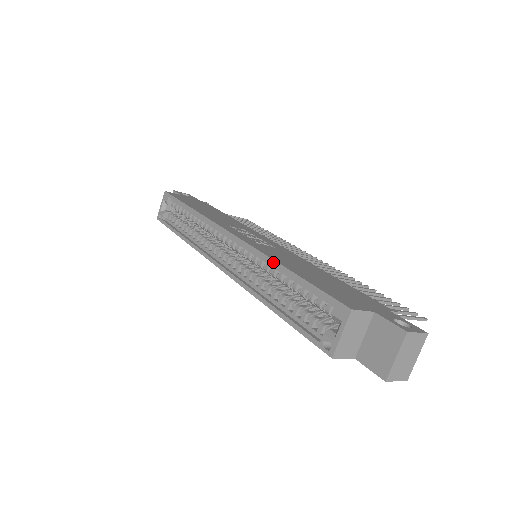
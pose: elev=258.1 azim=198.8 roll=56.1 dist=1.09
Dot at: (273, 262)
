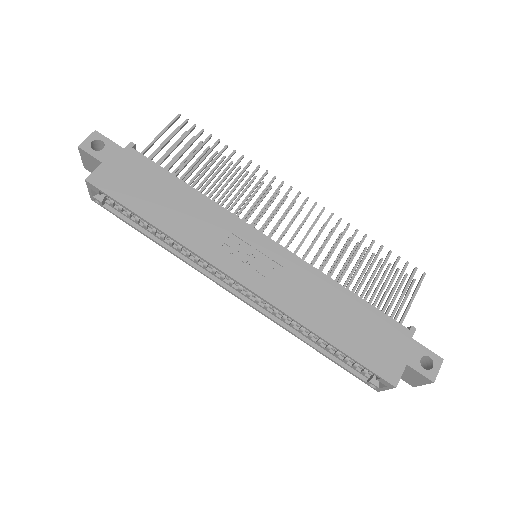
Dot at: occluded
